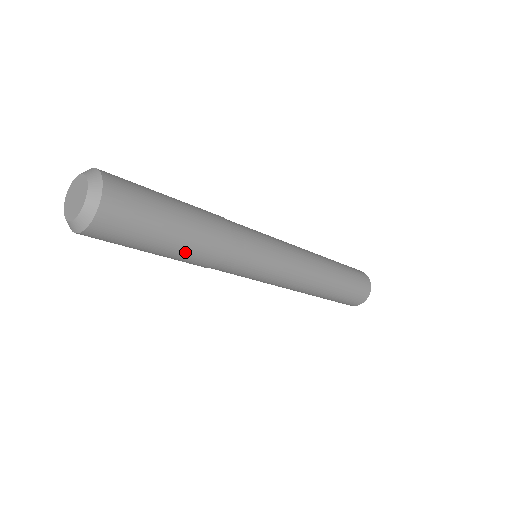
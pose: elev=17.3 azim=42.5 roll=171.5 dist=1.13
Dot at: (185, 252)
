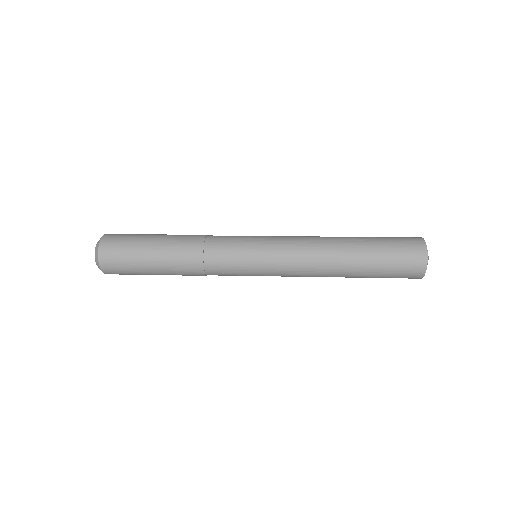
Dot at: occluded
